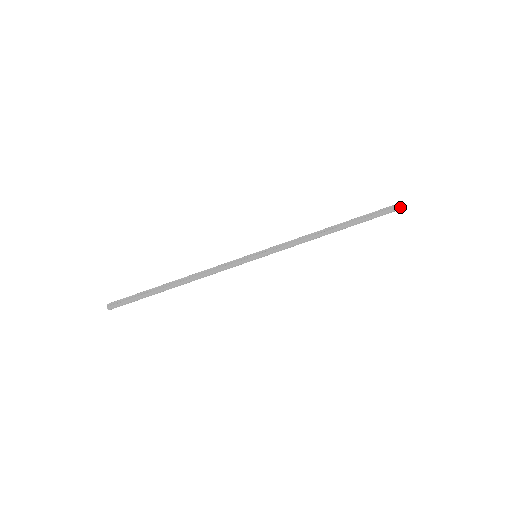
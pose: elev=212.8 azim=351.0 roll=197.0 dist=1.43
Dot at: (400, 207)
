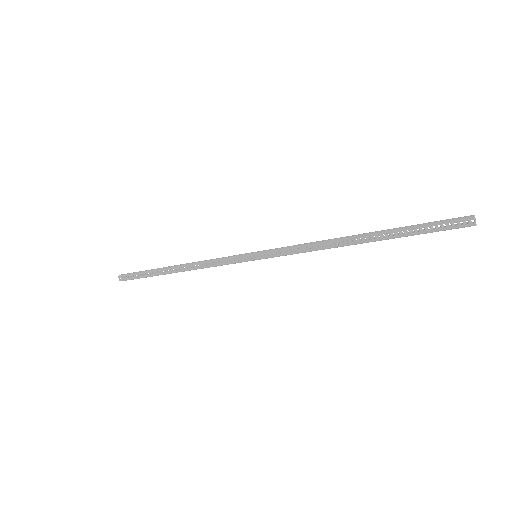
Dot at: (472, 225)
